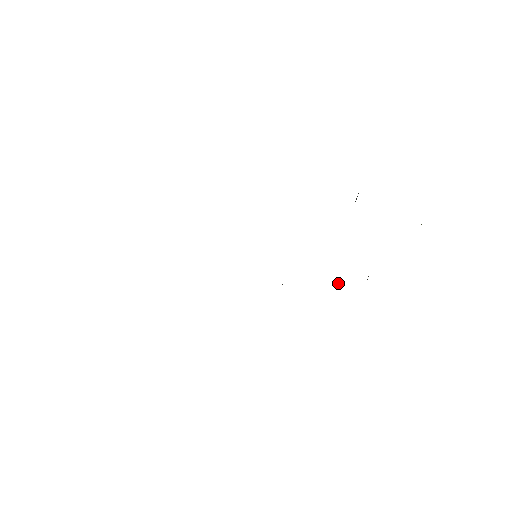
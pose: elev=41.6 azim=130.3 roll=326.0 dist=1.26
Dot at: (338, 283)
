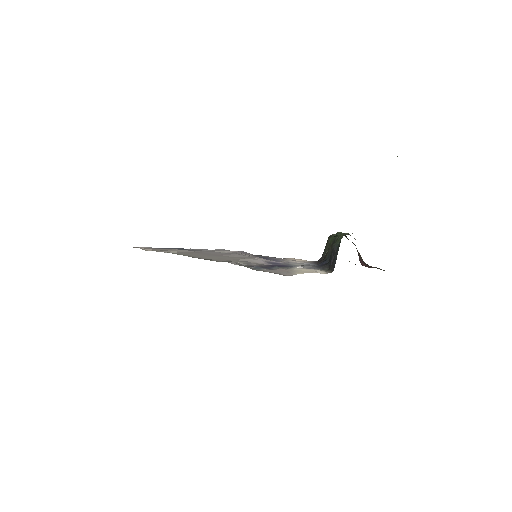
Dot at: (326, 252)
